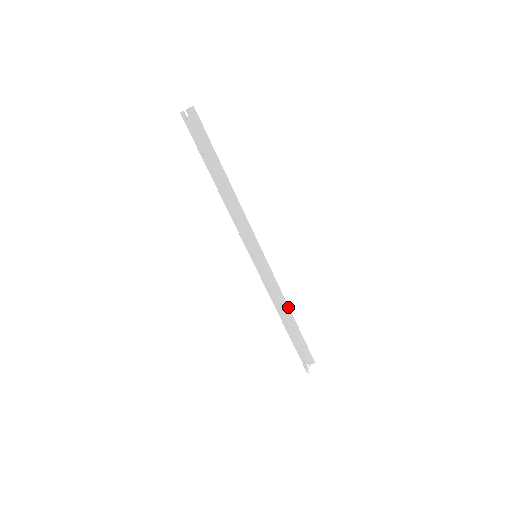
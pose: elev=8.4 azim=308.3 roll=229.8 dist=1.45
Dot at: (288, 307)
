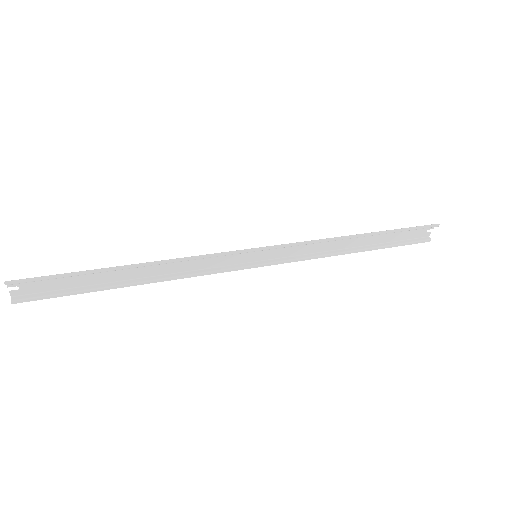
Dot at: (351, 237)
